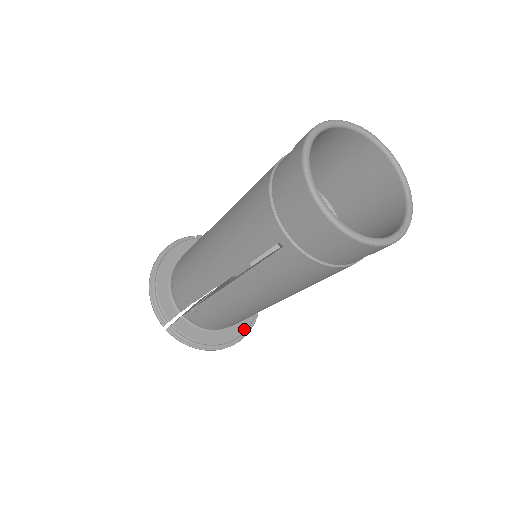
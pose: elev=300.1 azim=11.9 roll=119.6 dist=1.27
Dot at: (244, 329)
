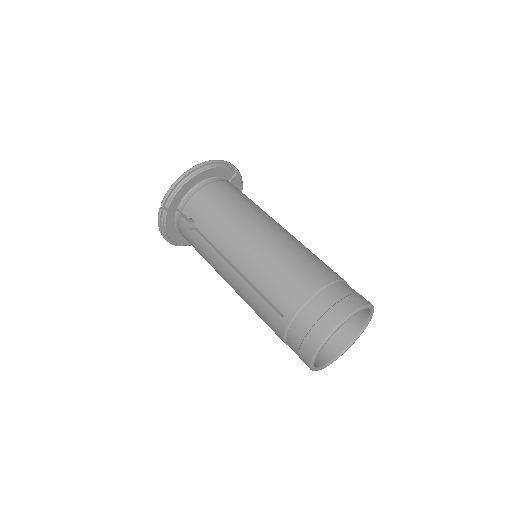
Dot at: occluded
